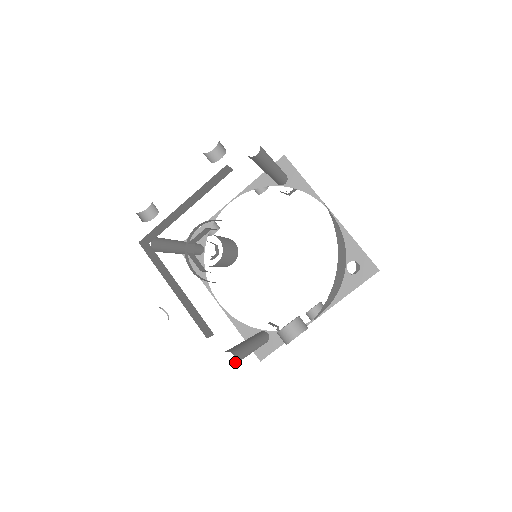
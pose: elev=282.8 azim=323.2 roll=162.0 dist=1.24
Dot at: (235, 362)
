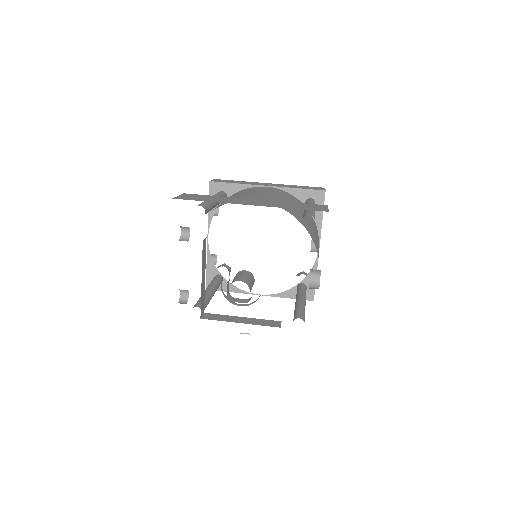
Dot at: occluded
